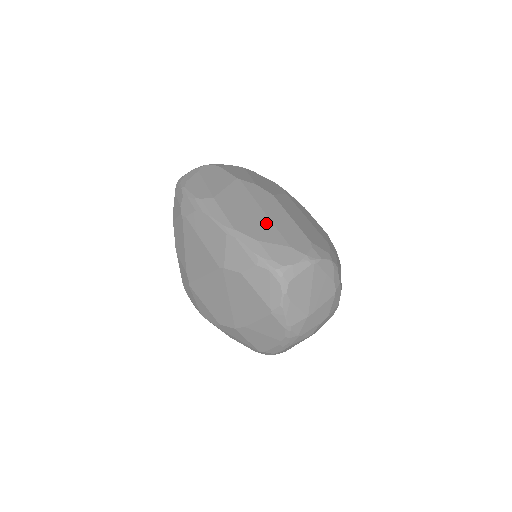
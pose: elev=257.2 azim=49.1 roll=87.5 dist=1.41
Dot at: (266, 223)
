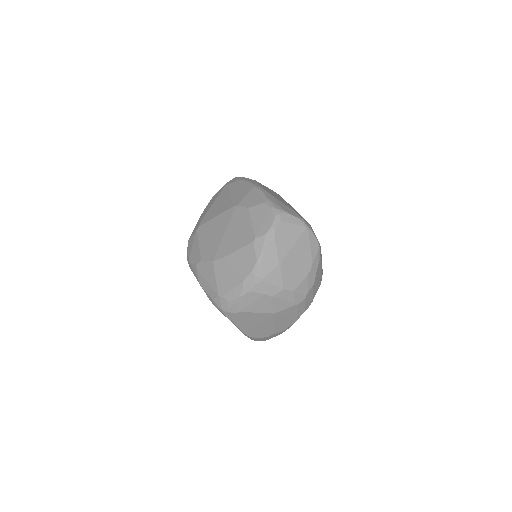
Dot at: (284, 202)
